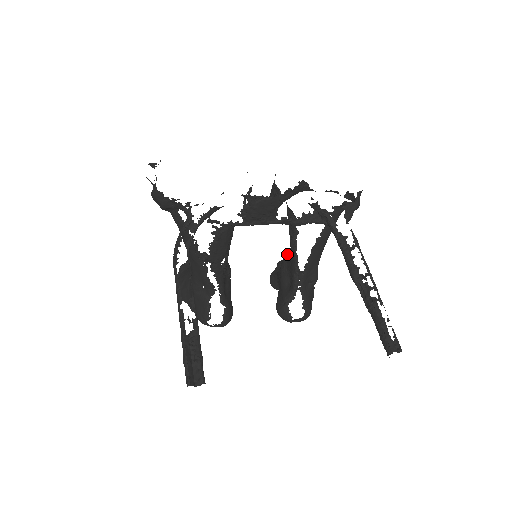
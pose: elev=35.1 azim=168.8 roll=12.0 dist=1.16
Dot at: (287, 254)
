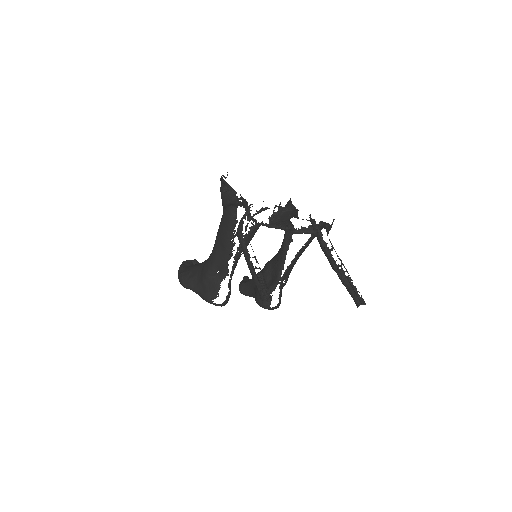
Dot at: (271, 260)
